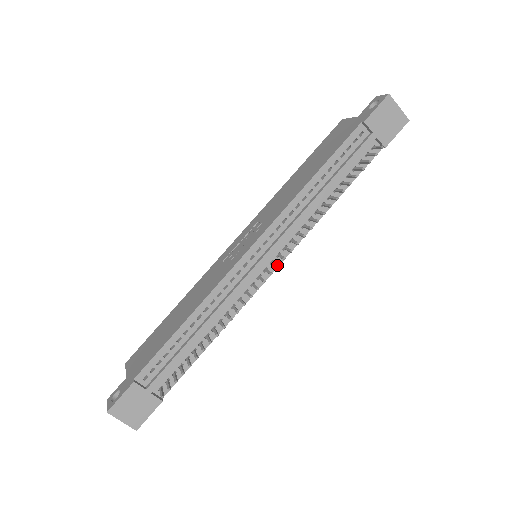
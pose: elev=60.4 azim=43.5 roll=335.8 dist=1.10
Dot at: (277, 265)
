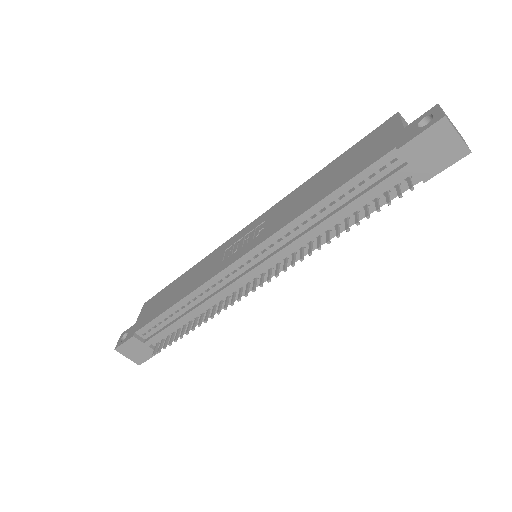
Dot at: (260, 285)
